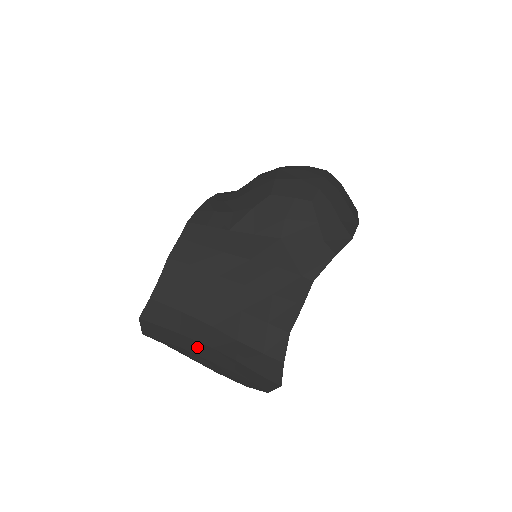
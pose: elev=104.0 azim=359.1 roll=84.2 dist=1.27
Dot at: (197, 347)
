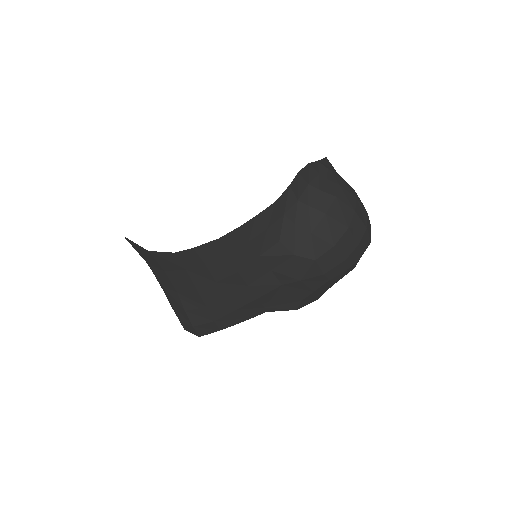
Dot at: occluded
